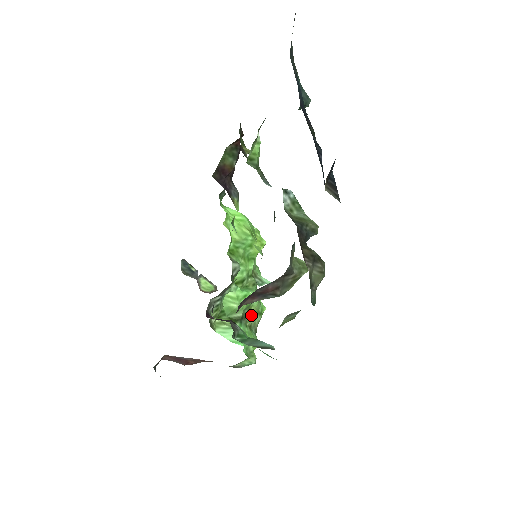
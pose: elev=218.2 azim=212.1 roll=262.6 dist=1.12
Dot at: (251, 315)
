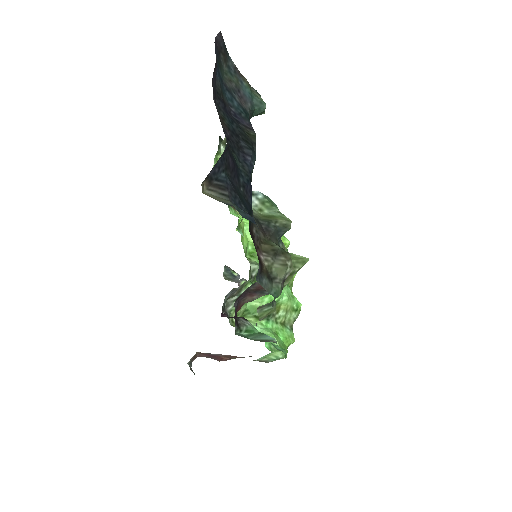
Dot at: (282, 312)
